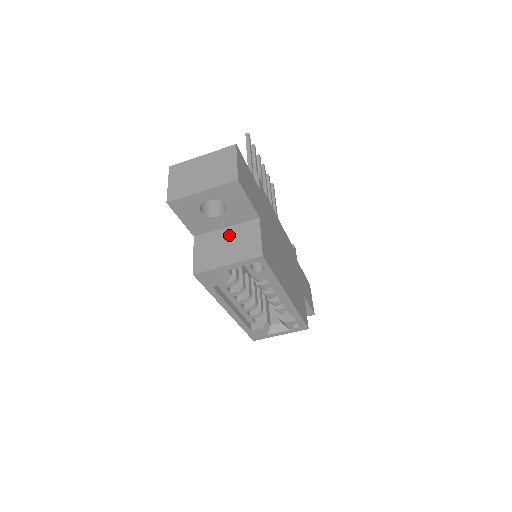
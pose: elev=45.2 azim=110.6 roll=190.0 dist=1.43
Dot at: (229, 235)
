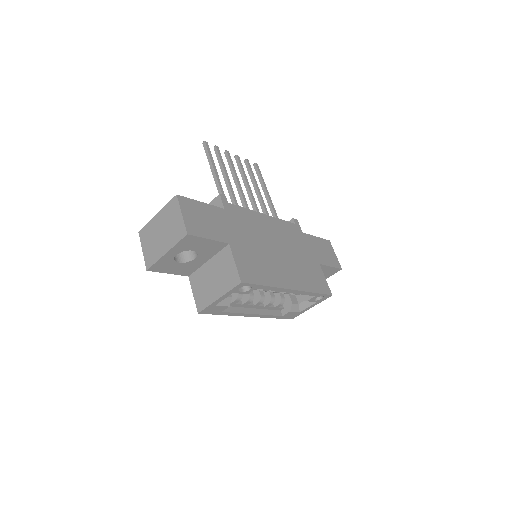
Dot at: (212, 268)
